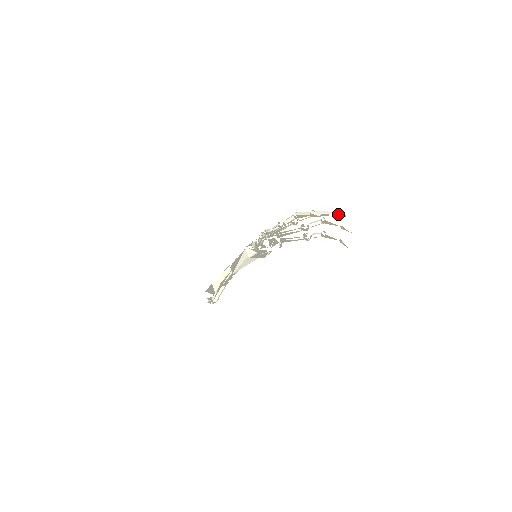
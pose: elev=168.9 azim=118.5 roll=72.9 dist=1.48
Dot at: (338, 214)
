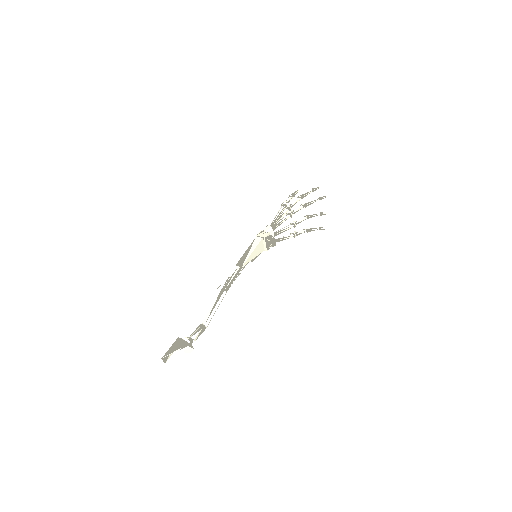
Dot at: (322, 196)
